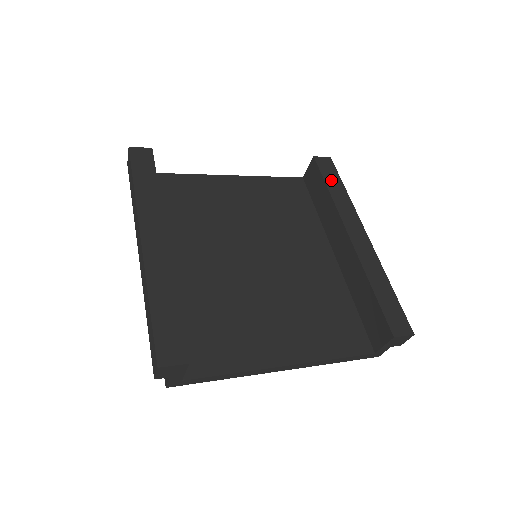
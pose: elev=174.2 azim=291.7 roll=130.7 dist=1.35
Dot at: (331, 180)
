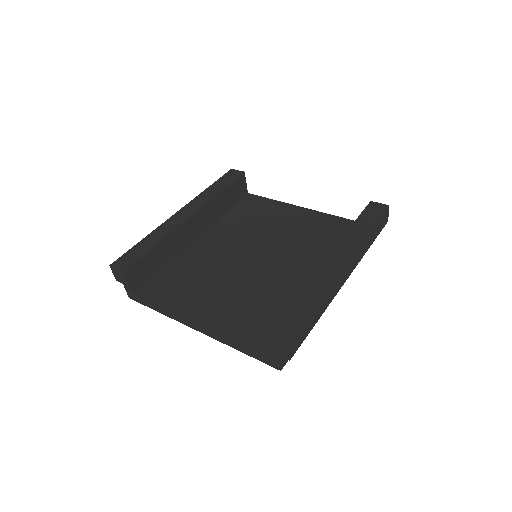
Dot at: (365, 220)
